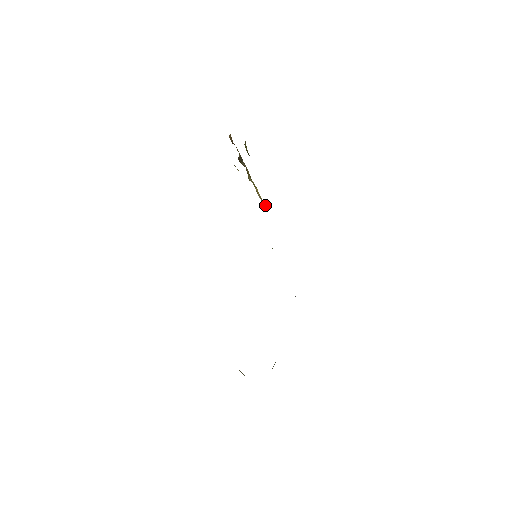
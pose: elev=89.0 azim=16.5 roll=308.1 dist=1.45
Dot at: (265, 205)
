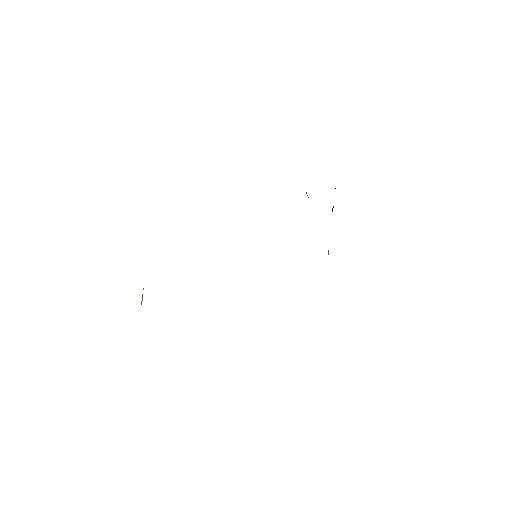
Dot at: occluded
